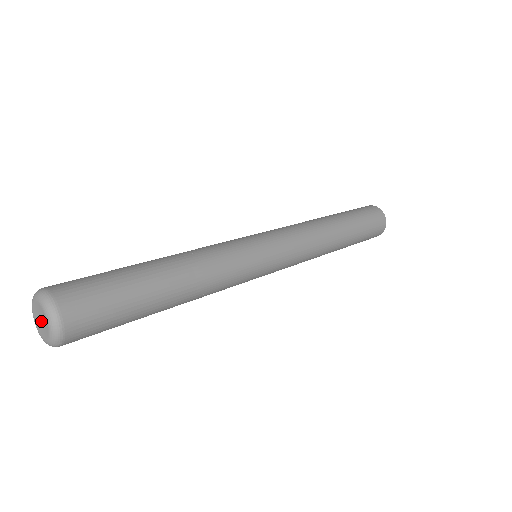
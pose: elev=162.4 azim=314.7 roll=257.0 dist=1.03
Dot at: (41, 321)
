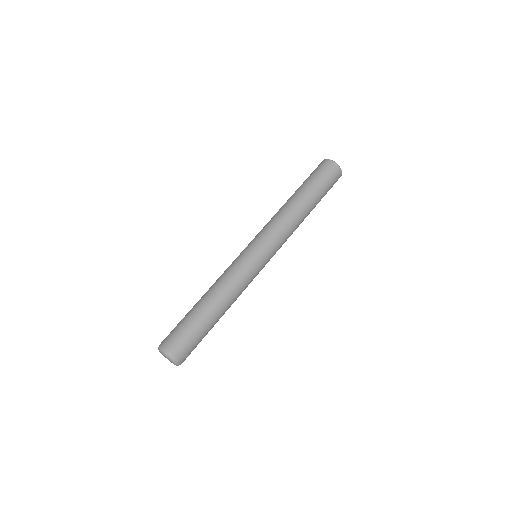
Dot at: (167, 358)
